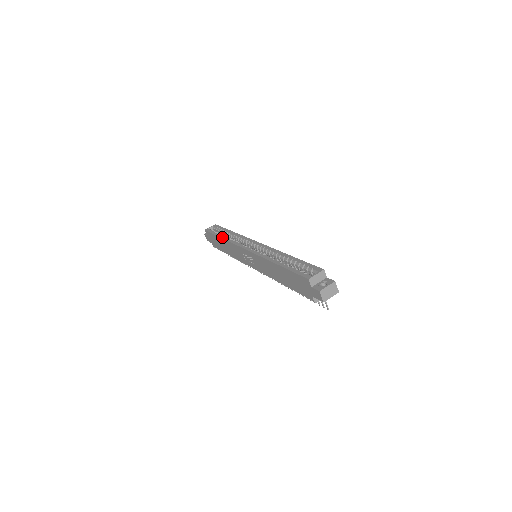
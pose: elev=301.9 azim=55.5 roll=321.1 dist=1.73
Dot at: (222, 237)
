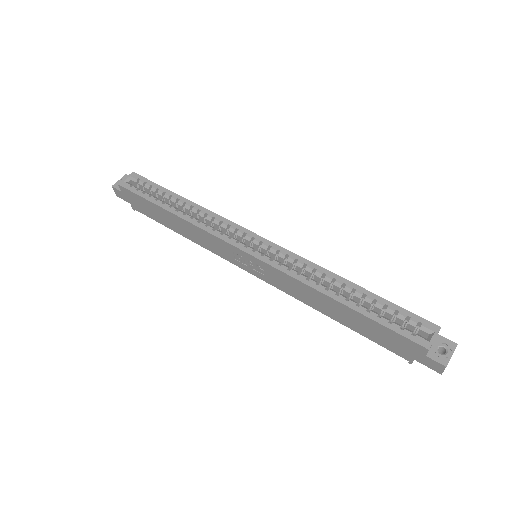
Dot at: (174, 212)
